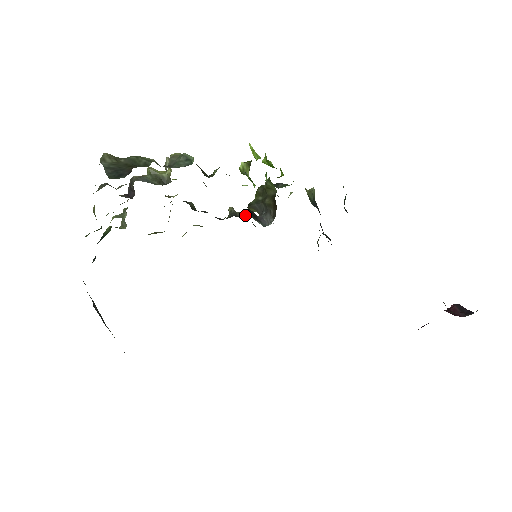
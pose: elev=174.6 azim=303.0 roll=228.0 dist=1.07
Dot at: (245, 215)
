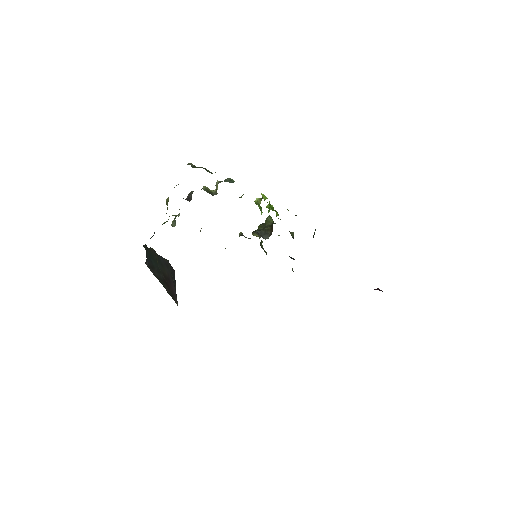
Dot at: (250, 238)
